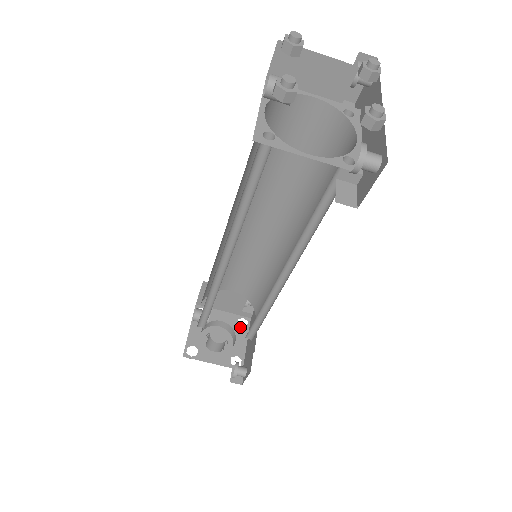
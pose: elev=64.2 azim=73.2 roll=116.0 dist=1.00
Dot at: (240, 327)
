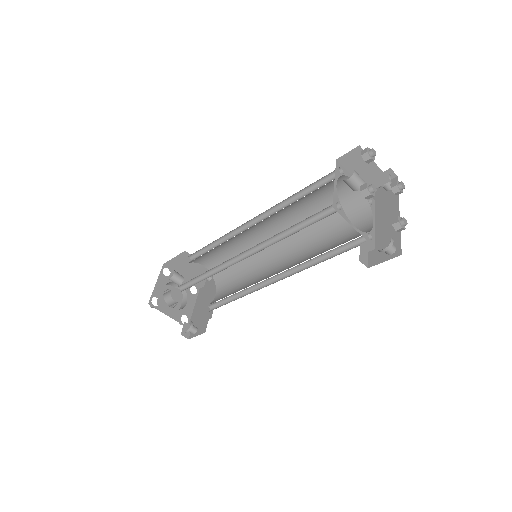
Dot at: (191, 293)
